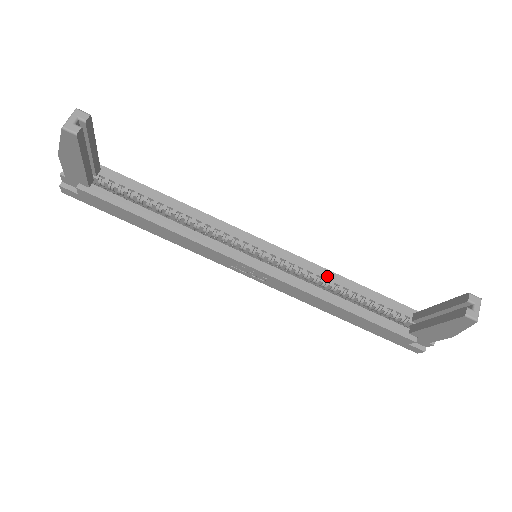
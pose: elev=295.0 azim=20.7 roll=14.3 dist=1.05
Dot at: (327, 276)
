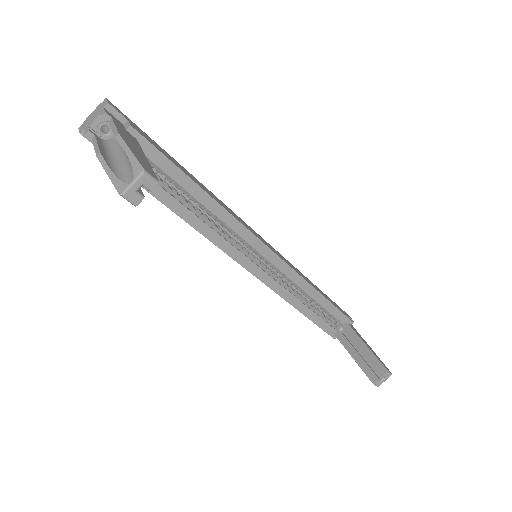
Dot at: (304, 287)
